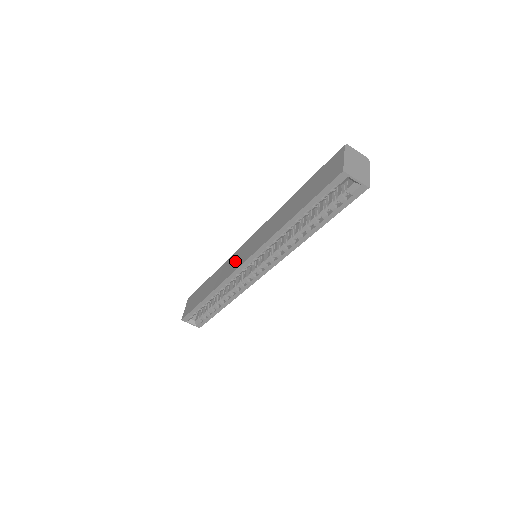
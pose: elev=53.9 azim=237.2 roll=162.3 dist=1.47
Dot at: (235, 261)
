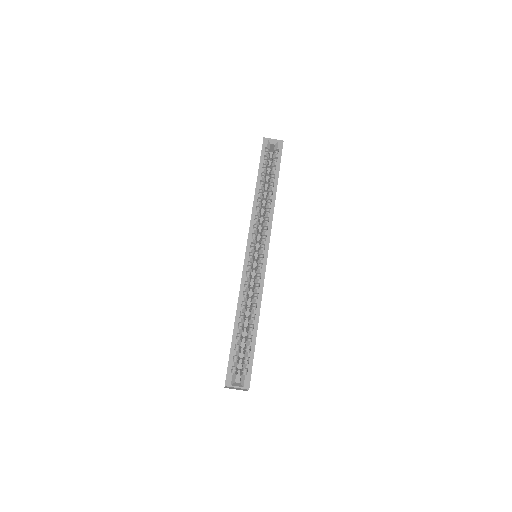
Dot at: occluded
